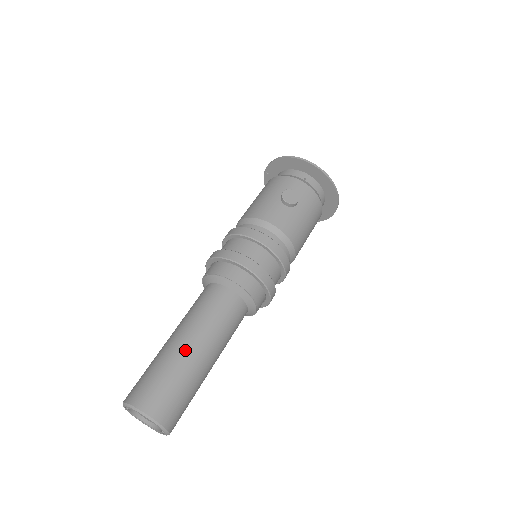
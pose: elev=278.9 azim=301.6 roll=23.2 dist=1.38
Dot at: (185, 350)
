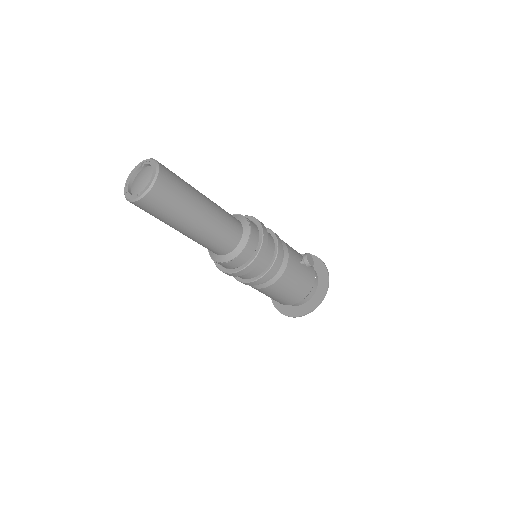
Dot at: (201, 198)
